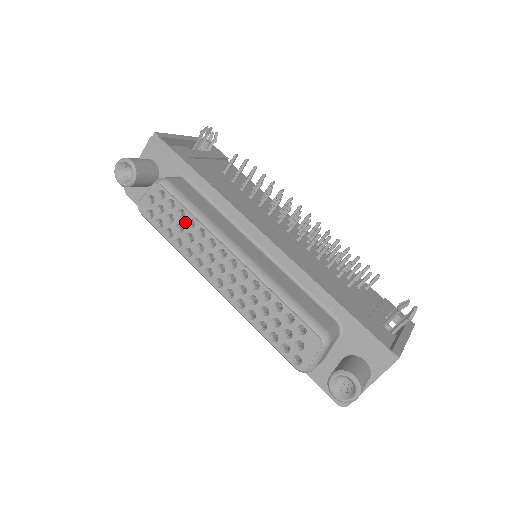
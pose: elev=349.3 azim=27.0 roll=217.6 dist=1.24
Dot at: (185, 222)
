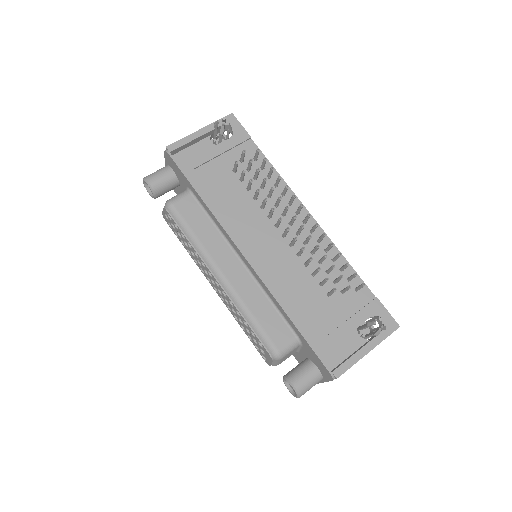
Dot at: (187, 242)
